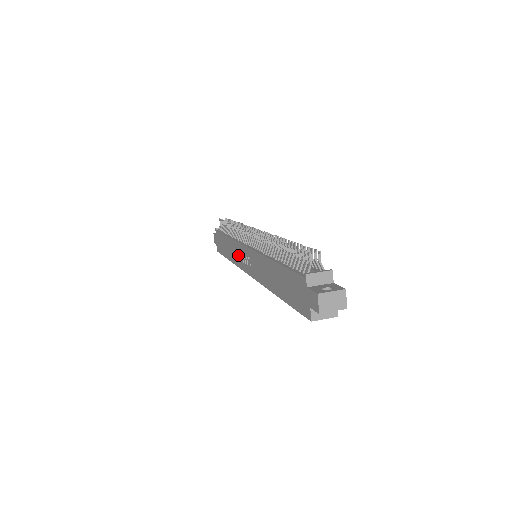
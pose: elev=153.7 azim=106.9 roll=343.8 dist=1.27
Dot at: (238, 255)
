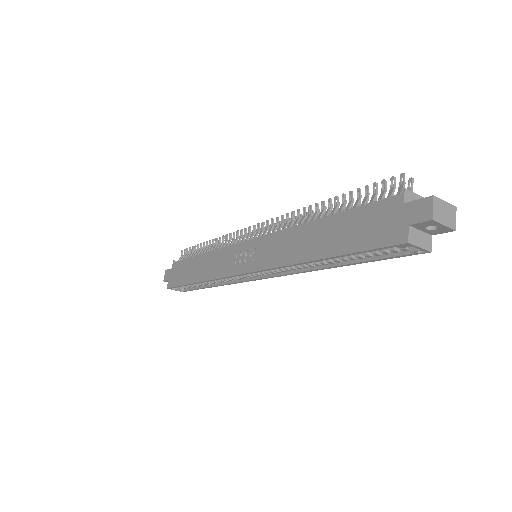
Dot at: (224, 262)
